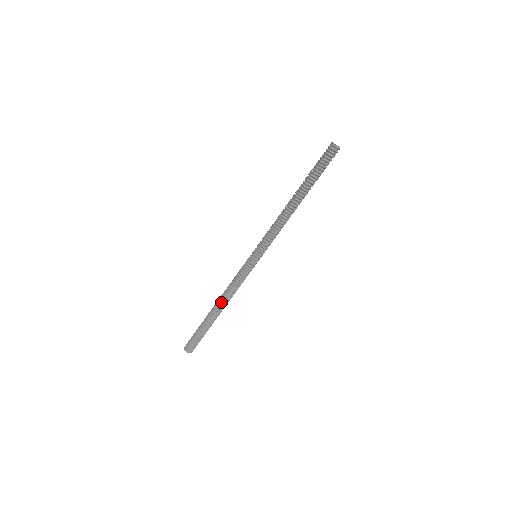
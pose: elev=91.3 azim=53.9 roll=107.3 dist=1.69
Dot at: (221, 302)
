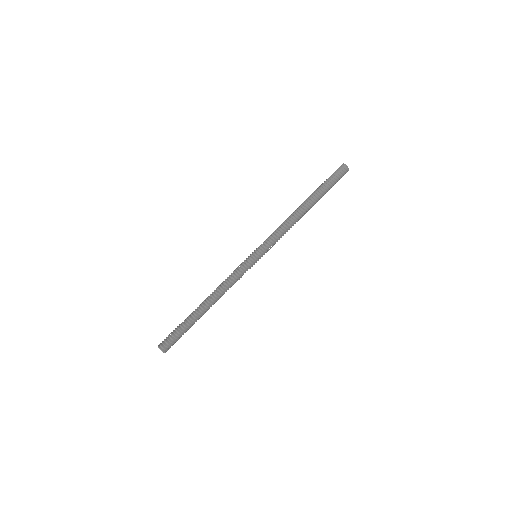
Dot at: (212, 298)
